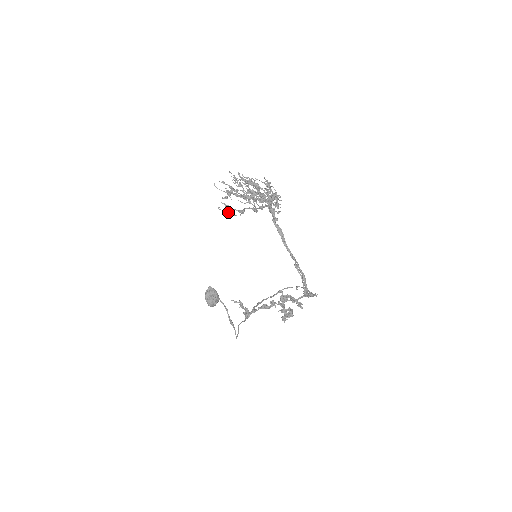
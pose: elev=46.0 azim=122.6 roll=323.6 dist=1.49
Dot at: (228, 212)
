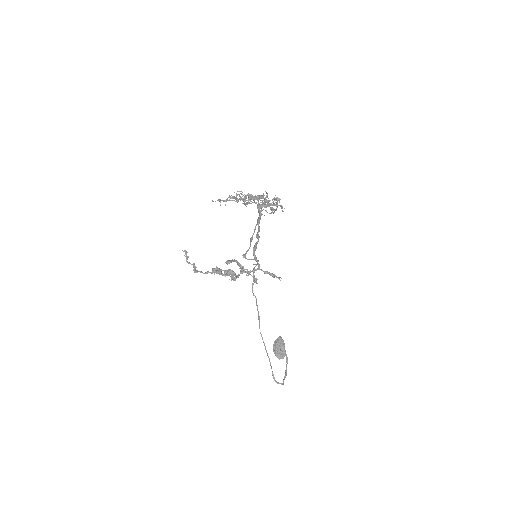
Dot at: occluded
